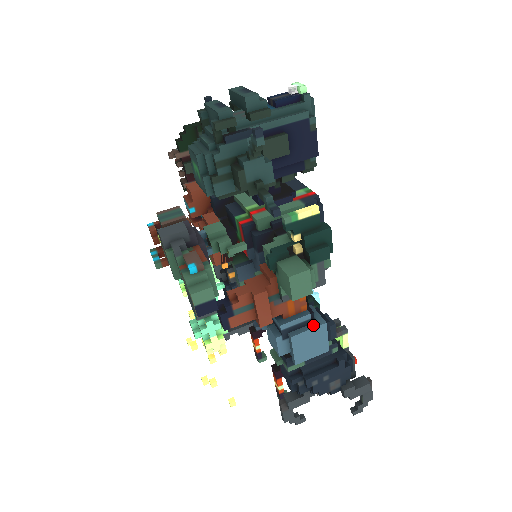
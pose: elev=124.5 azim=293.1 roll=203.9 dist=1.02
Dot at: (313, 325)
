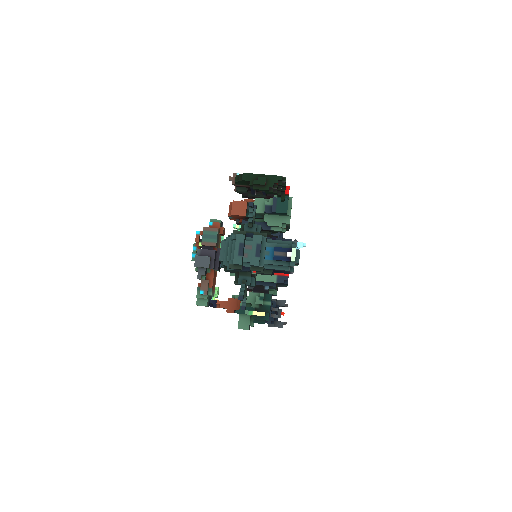
Dot at: occluded
